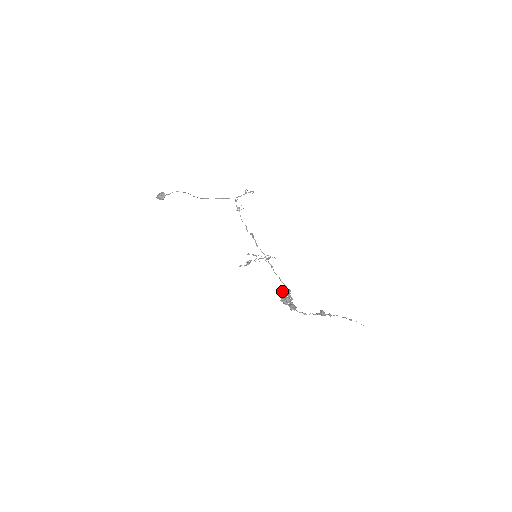
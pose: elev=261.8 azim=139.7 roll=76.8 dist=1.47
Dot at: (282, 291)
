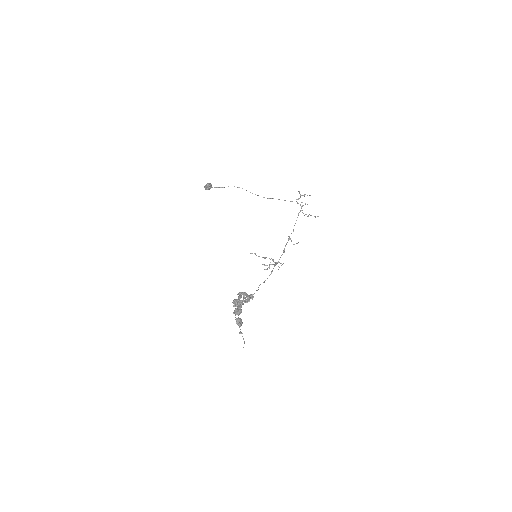
Dot at: (239, 292)
